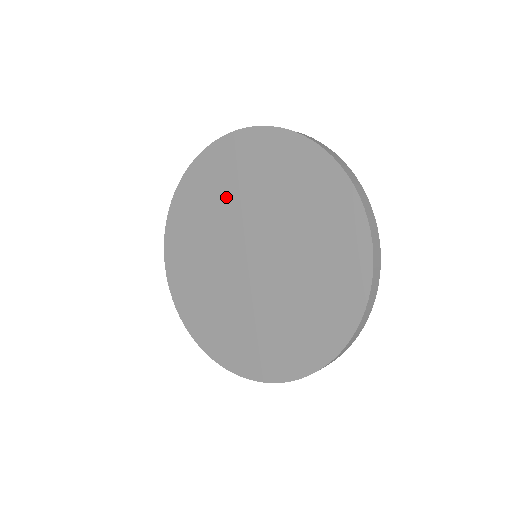
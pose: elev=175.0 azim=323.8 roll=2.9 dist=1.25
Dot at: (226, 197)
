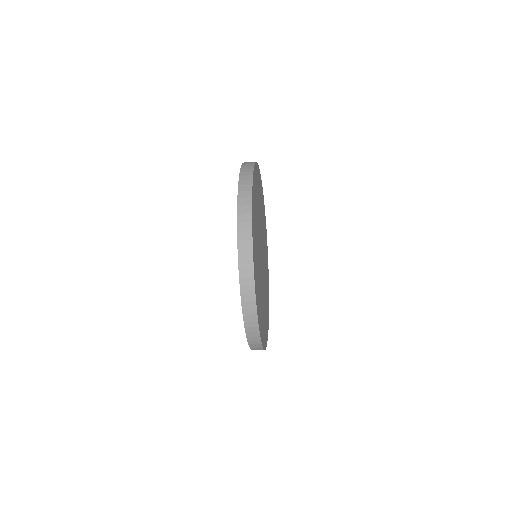
Dot at: occluded
